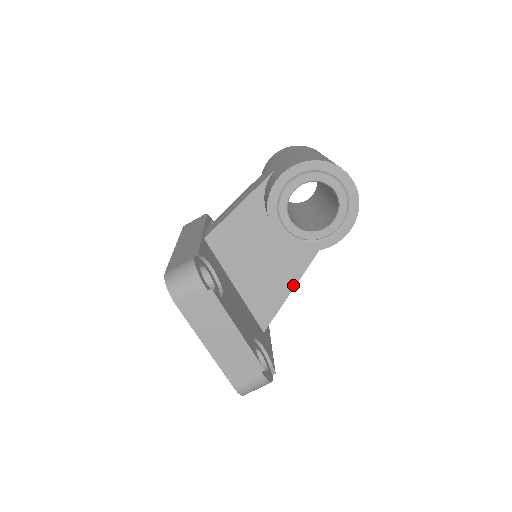
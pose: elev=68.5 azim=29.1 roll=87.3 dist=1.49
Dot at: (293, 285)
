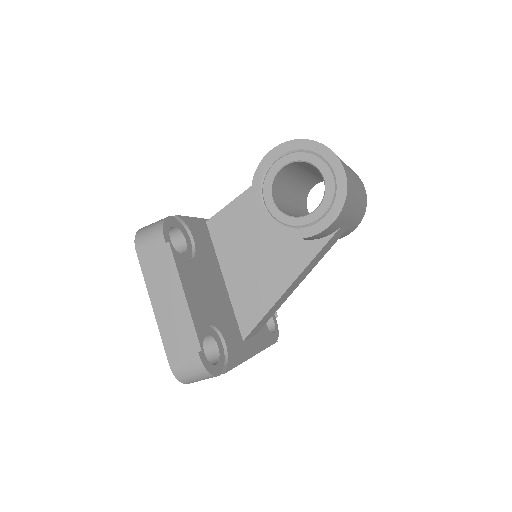
Dot at: (282, 292)
